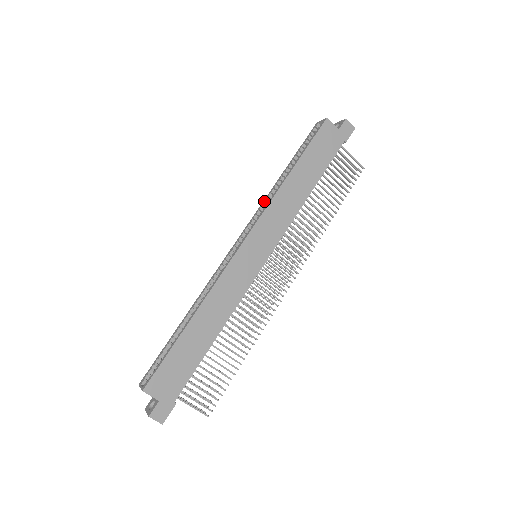
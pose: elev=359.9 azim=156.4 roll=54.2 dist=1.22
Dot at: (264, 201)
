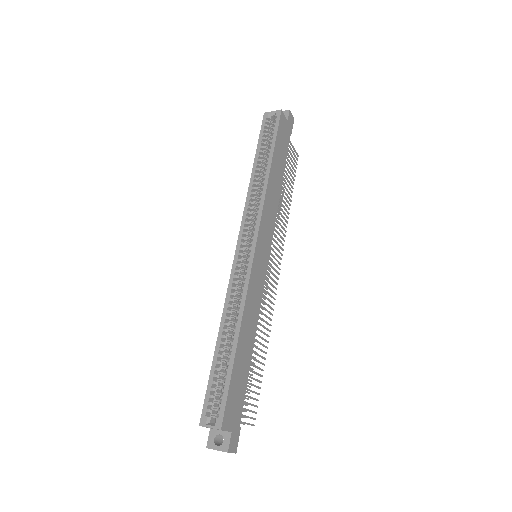
Dot at: (249, 198)
